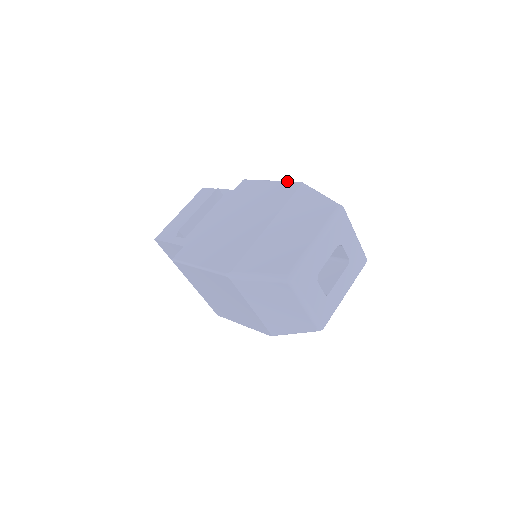
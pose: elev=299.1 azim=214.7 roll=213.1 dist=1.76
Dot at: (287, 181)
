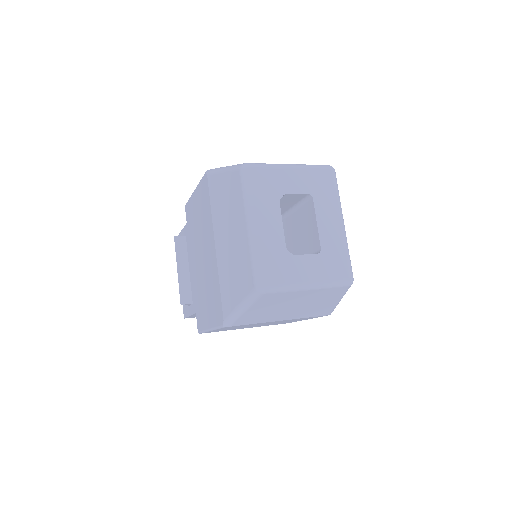
Dot at: (200, 181)
